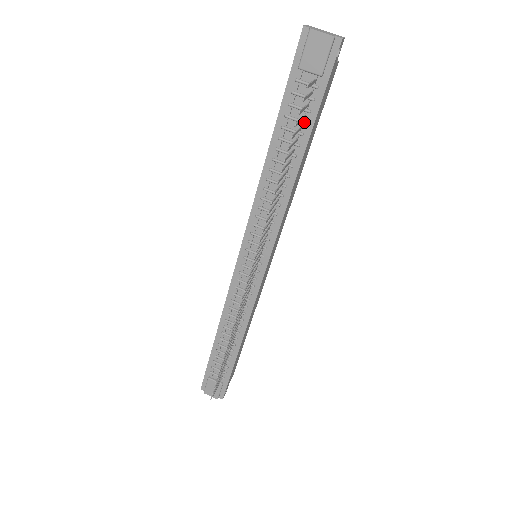
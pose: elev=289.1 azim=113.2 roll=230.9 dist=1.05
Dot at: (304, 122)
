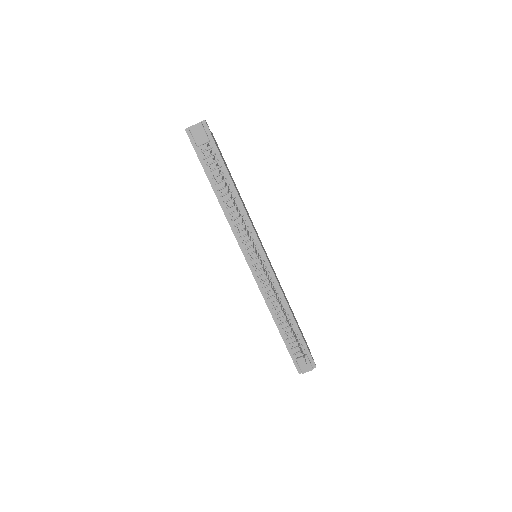
Dot at: (219, 167)
